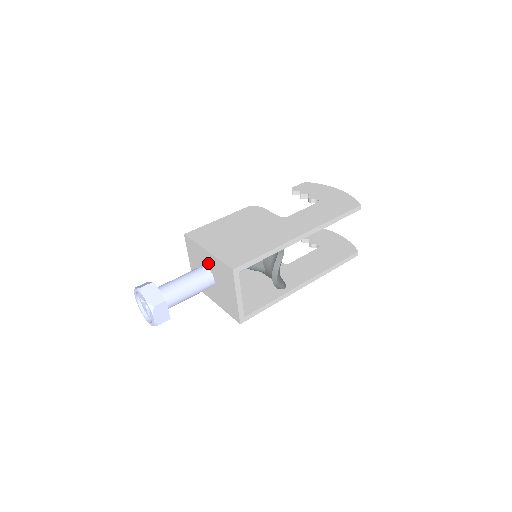
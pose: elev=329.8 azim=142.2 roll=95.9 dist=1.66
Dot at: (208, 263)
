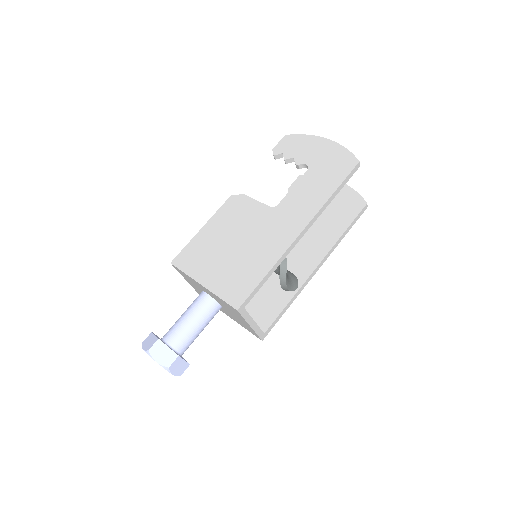
Dot at: (208, 293)
